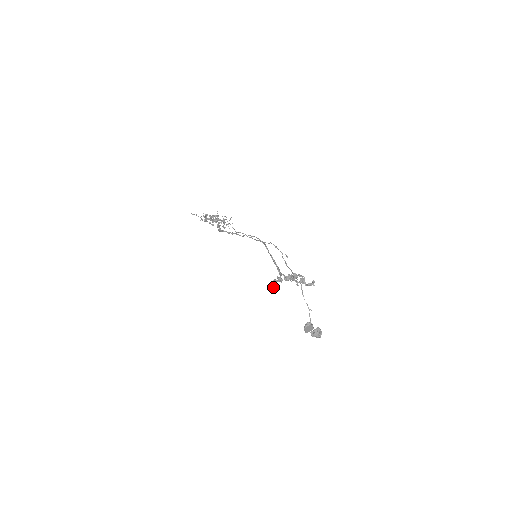
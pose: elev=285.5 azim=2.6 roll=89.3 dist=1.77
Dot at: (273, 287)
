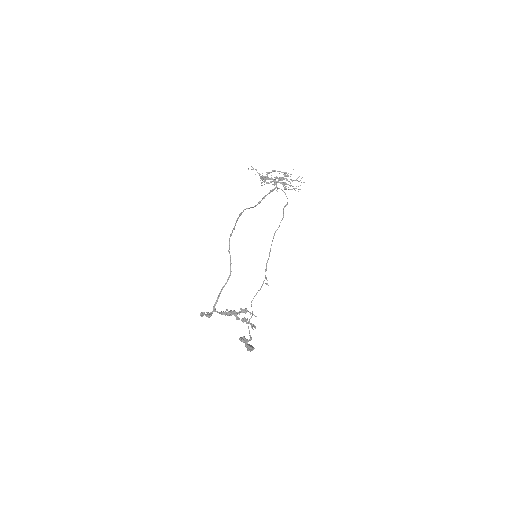
Dot at: (201, 315)
